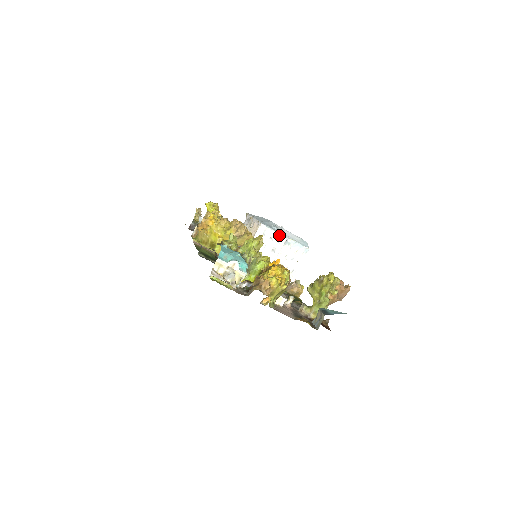
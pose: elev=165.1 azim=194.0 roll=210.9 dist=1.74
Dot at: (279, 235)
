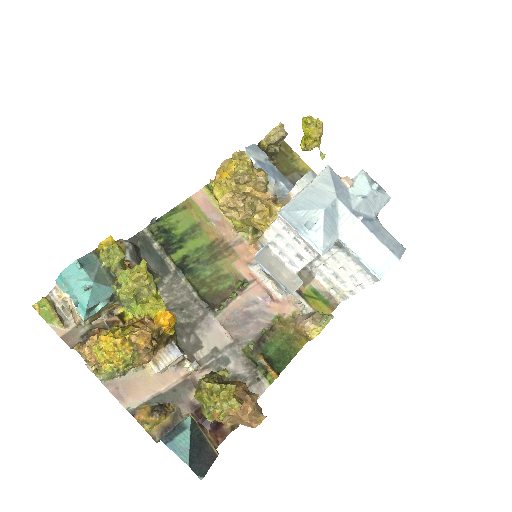
Dot at: (306, 242)
